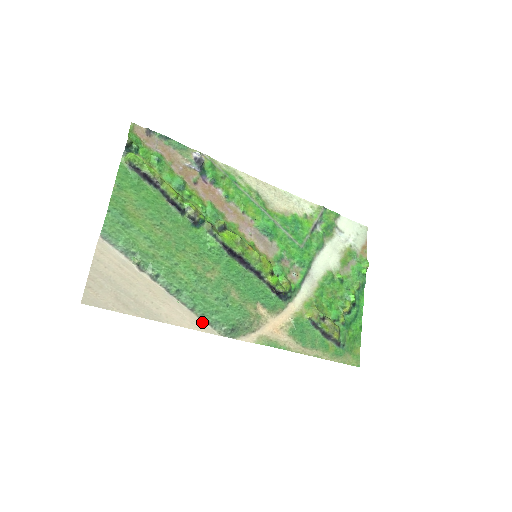
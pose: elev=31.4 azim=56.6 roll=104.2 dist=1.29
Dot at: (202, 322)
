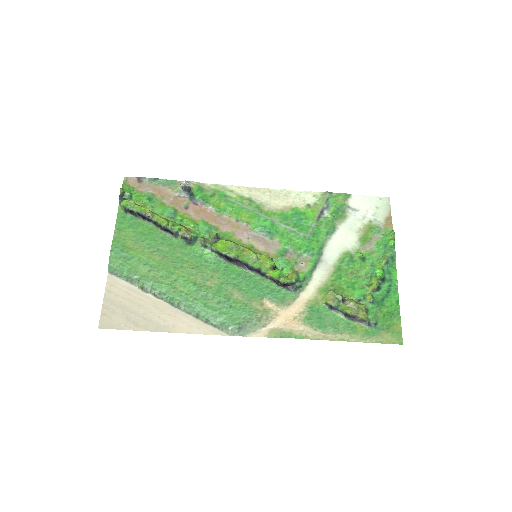
Dot at: (209, 326)
